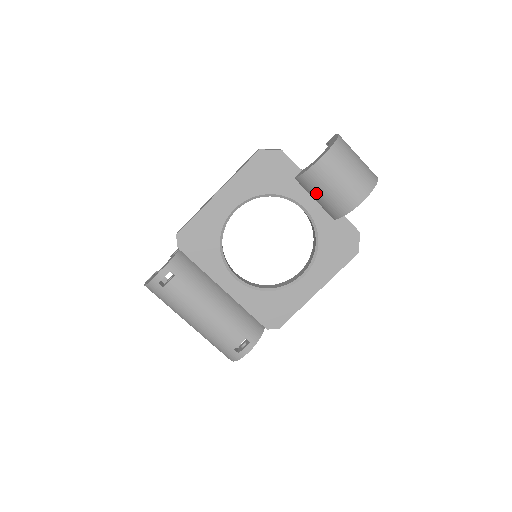
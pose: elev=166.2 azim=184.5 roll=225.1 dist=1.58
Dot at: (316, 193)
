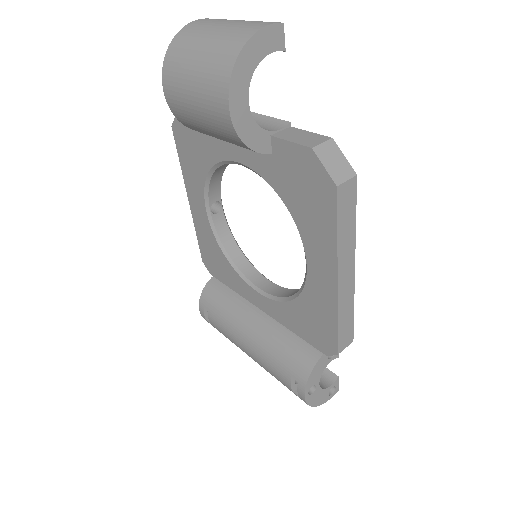
Dot at: occluded
